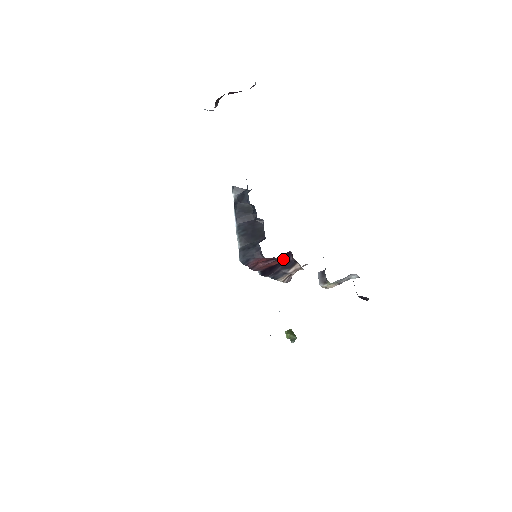
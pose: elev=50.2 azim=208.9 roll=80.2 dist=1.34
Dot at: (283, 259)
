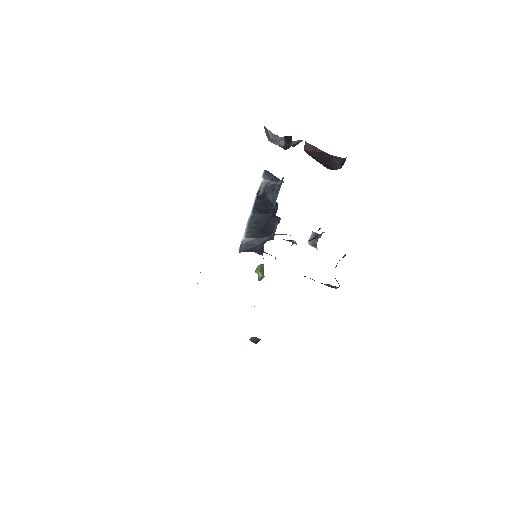
Dot at: occluded
